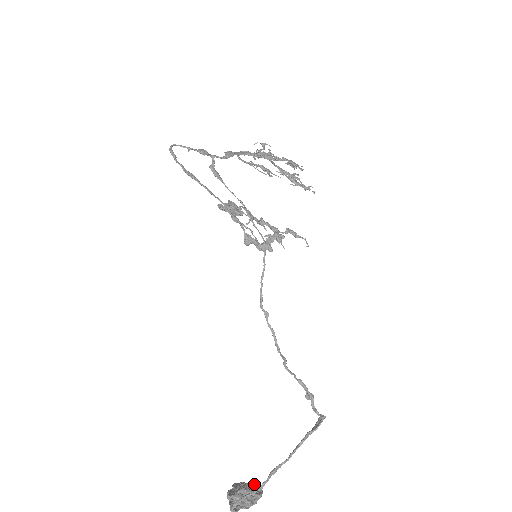
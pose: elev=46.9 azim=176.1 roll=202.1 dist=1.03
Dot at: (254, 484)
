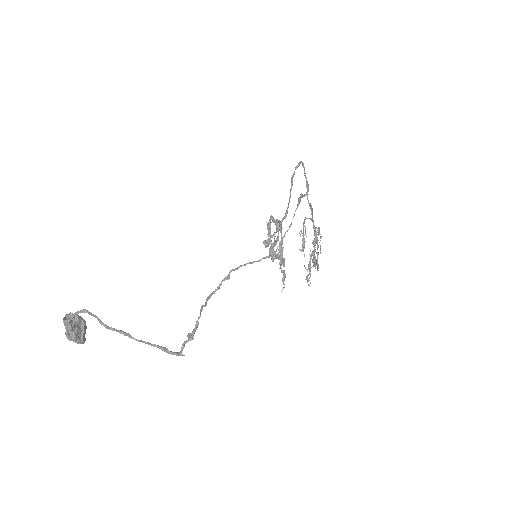
Dot at: occluded
